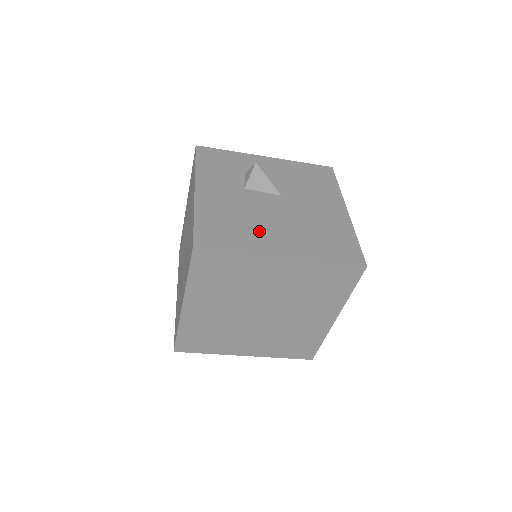
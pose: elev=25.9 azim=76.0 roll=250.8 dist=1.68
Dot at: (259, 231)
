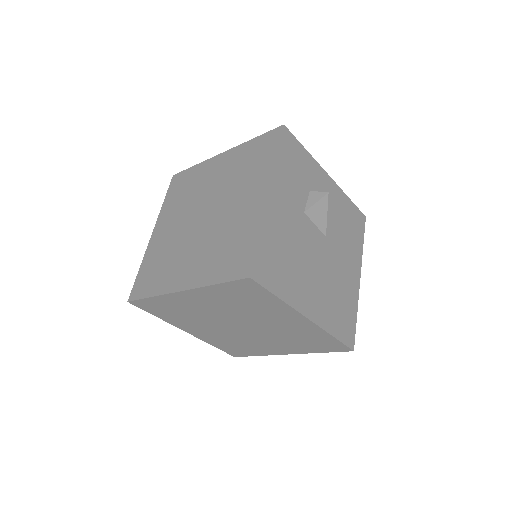
Dot at: (301, 277)
